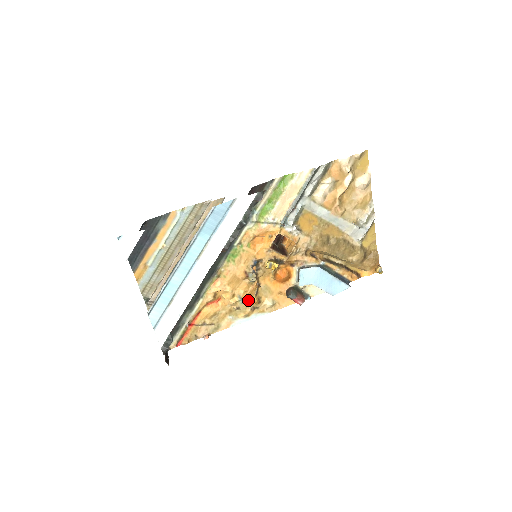
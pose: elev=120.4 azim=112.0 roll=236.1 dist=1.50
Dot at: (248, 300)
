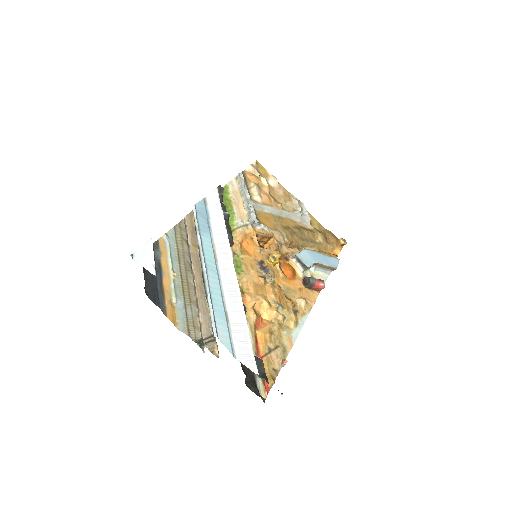
Dot at: (284, 304)
